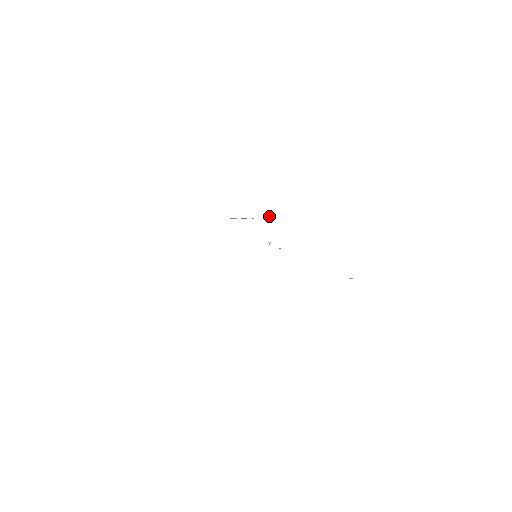
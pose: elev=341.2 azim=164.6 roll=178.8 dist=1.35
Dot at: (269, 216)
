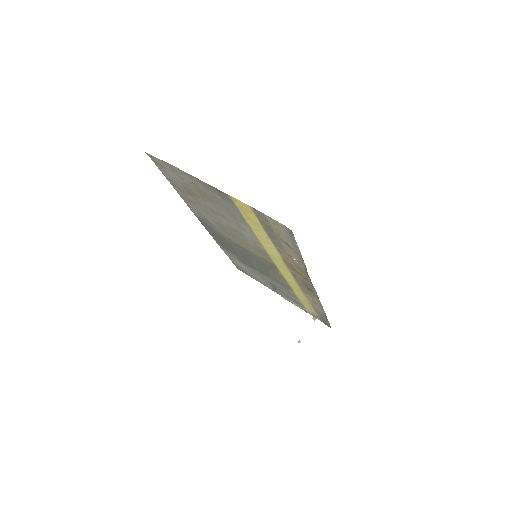
Dot at: (315, 318)
